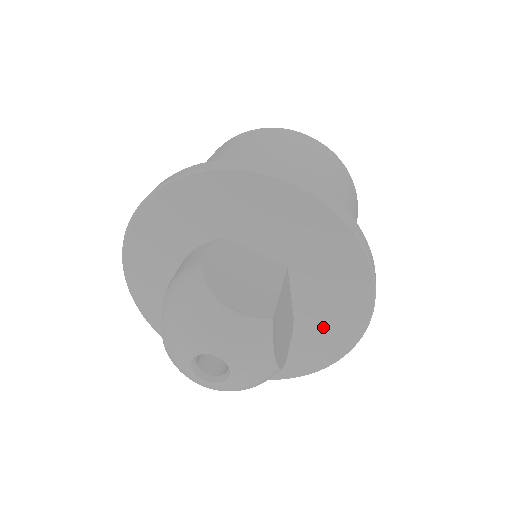
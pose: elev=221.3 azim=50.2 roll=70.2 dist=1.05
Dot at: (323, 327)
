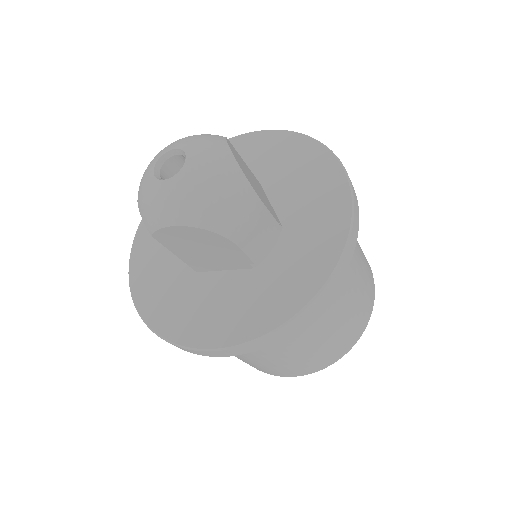
Dot at: (312, 217)
